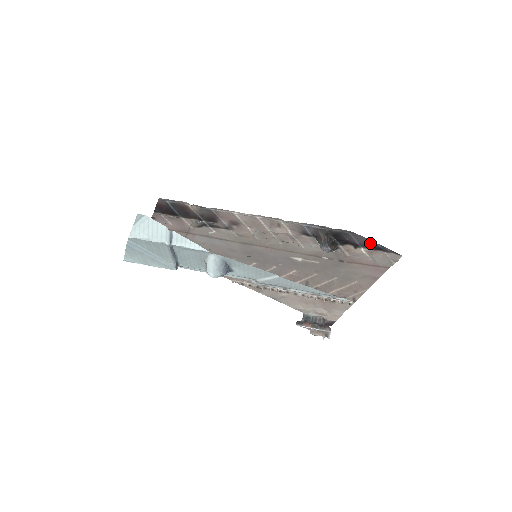
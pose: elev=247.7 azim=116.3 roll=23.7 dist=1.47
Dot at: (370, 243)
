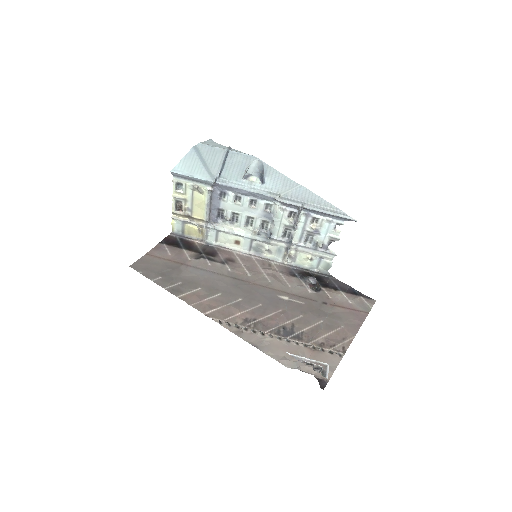
Dot at: (347, 288)
